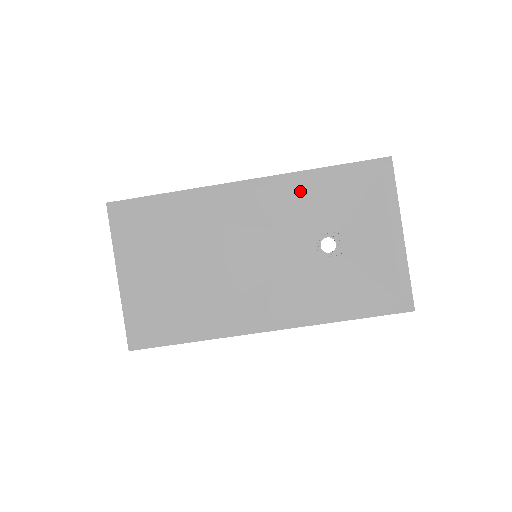
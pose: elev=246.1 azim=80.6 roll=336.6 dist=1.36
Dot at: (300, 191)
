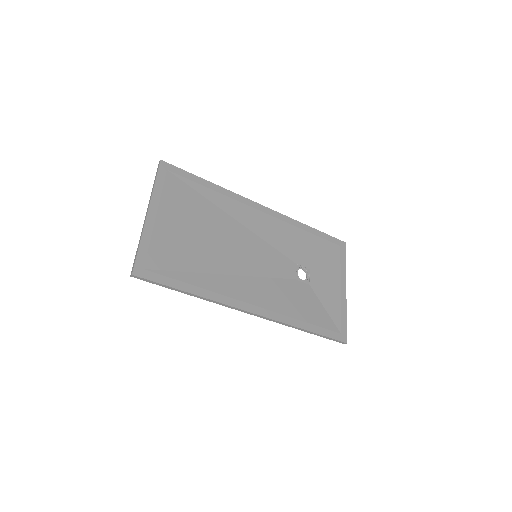
Dot at: (293, 231)
